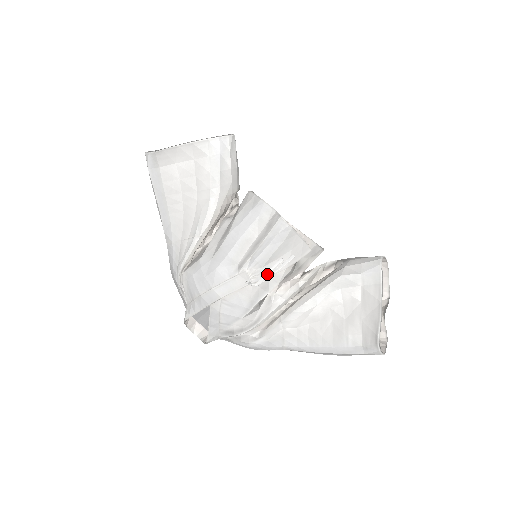
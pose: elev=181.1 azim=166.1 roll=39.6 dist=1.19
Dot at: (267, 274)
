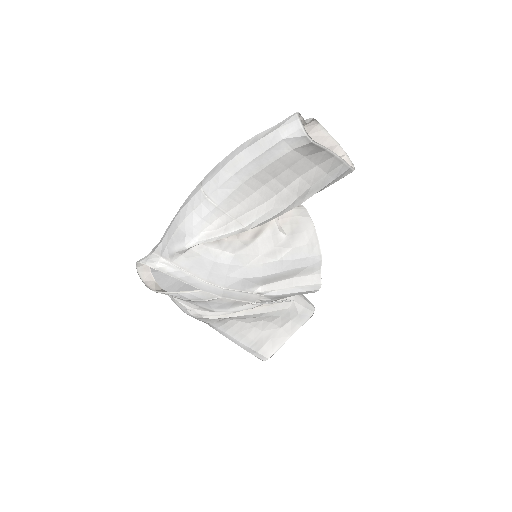
Dot at: (268, 303)
